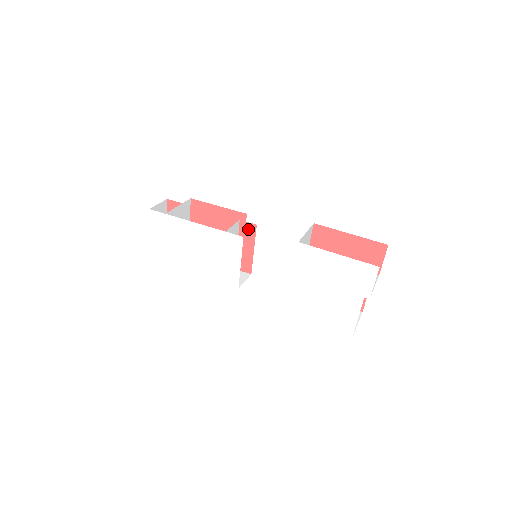
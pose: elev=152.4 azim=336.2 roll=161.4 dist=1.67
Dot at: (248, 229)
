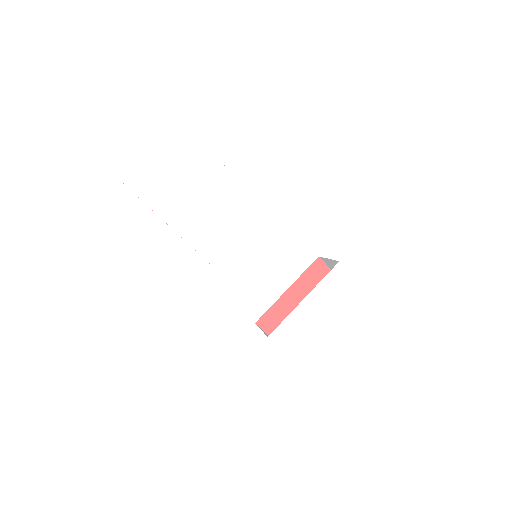
Dot at: occluded
